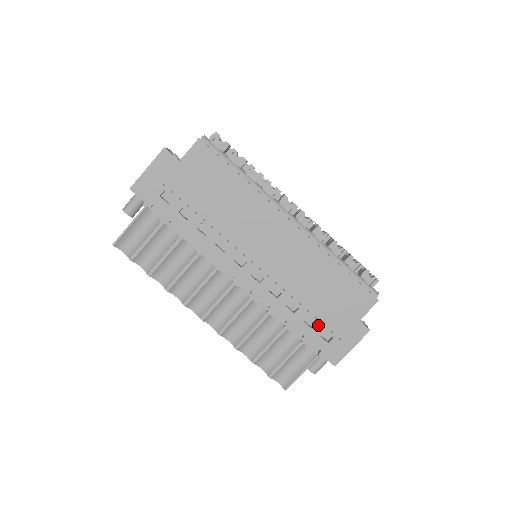
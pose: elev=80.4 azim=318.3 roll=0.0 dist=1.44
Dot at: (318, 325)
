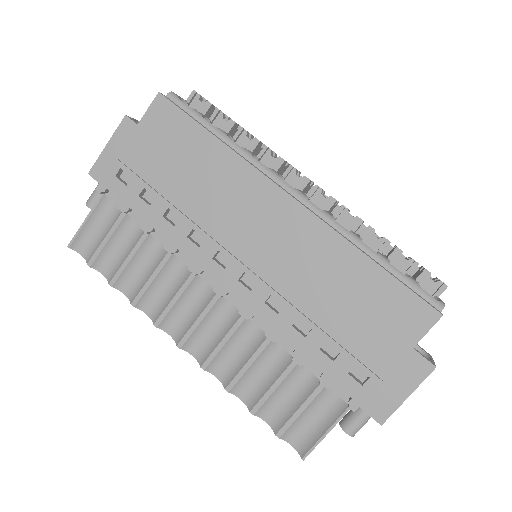
Dot at: (343, 356)
